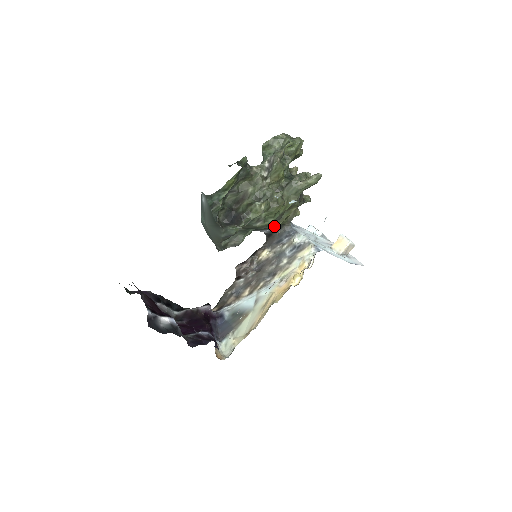
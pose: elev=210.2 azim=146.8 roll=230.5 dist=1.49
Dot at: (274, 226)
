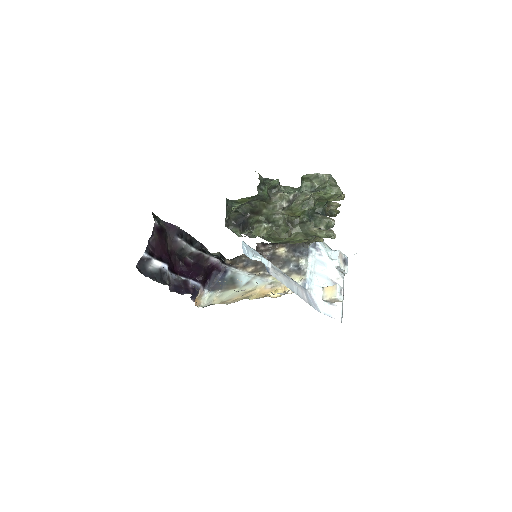
Dot at: occluded
